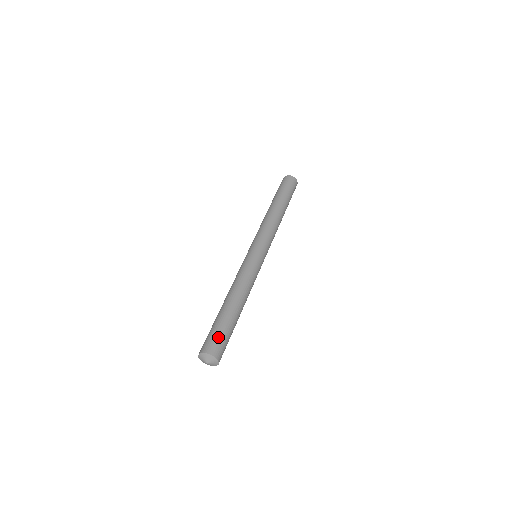
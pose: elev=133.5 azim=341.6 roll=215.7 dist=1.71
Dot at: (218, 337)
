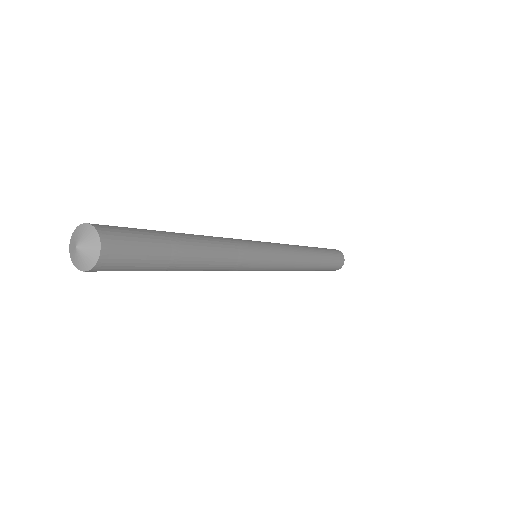
Dot at: occluded
